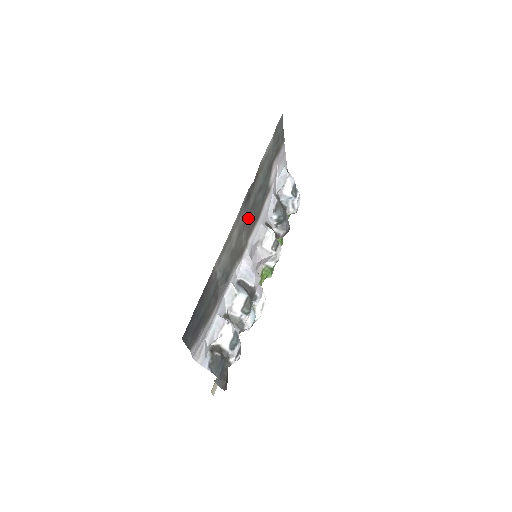
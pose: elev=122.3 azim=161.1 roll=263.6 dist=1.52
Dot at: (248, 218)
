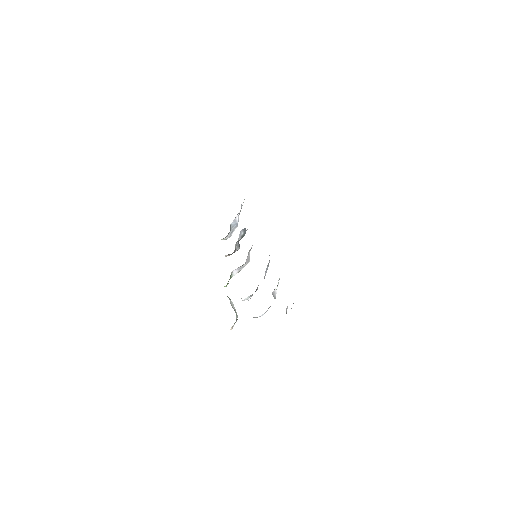
Dot at: occluded
